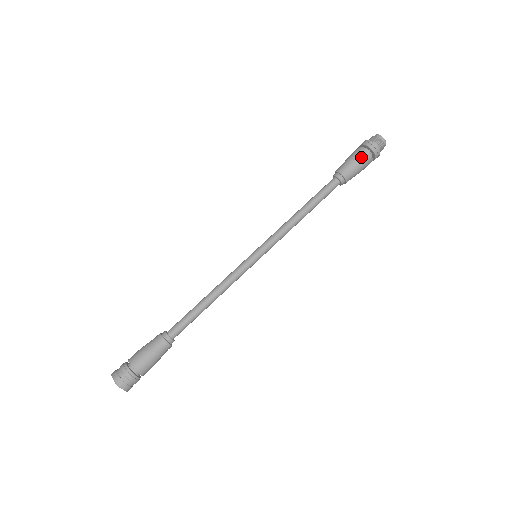
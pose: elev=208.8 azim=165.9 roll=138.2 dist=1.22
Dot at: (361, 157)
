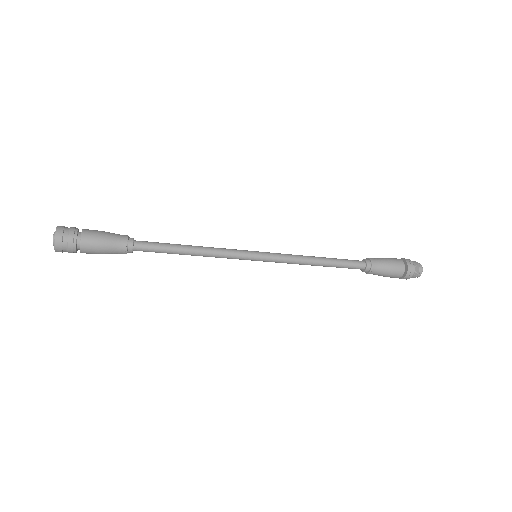
Dot at: (395, 262)
